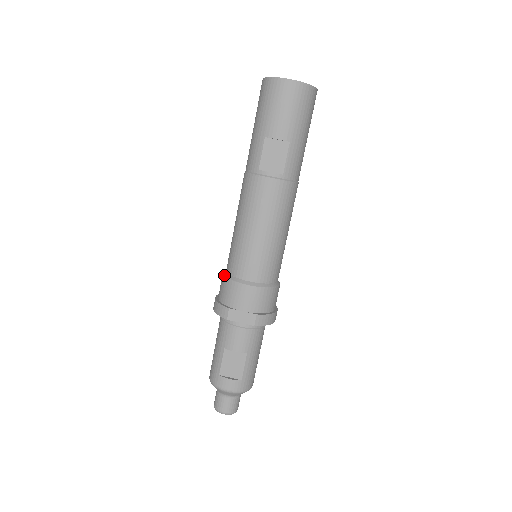
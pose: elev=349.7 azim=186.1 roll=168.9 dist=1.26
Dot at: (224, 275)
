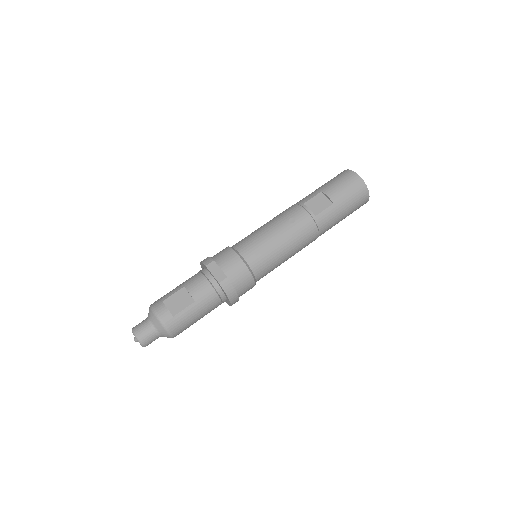
Dot at: (228, 246)
